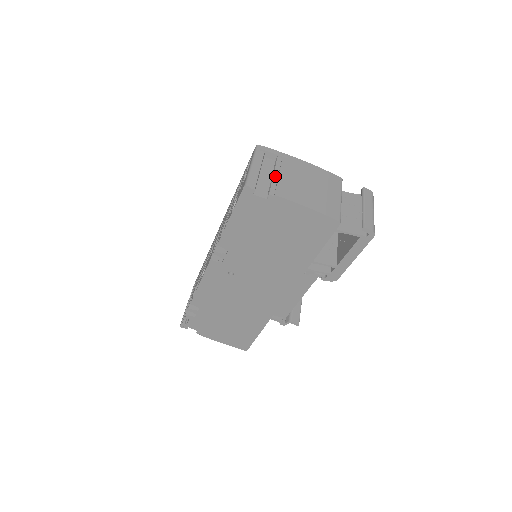
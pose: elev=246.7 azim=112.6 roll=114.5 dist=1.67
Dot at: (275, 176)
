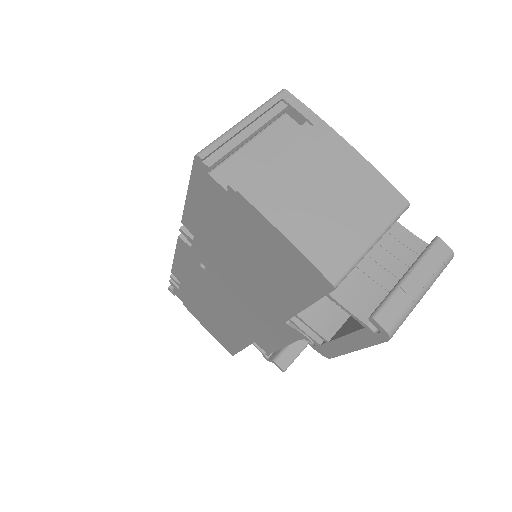
Dot at: (270, 155)
